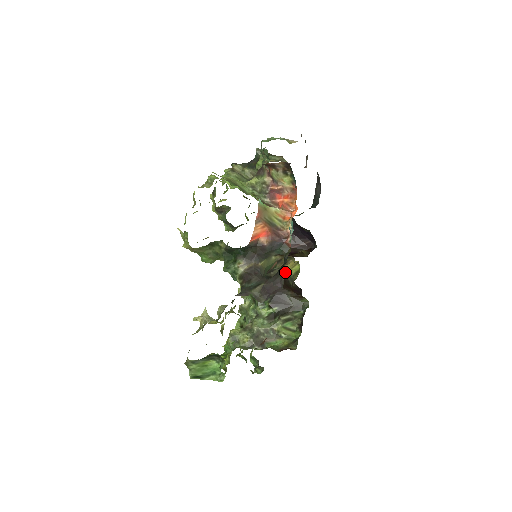
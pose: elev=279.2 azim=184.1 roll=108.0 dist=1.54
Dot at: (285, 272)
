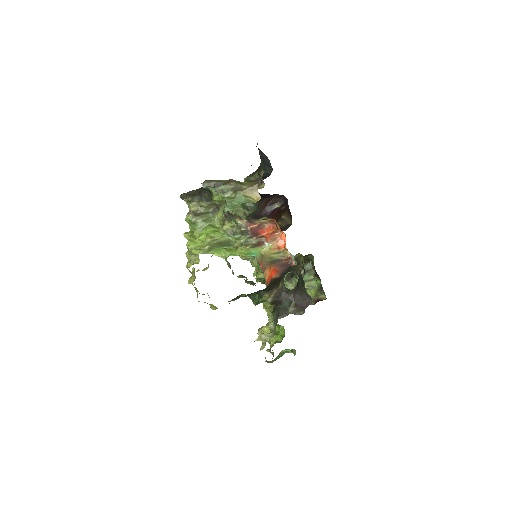
Dot at: occluded
